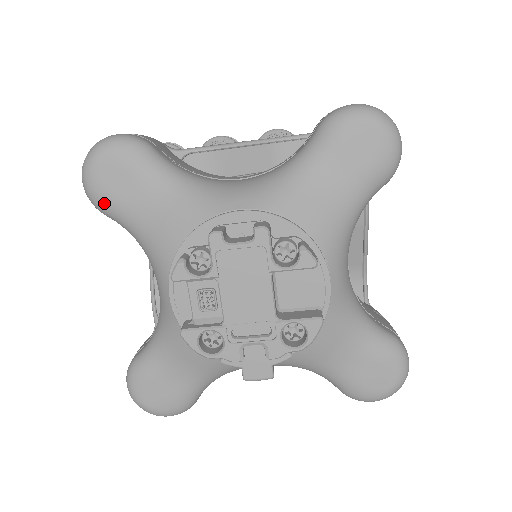
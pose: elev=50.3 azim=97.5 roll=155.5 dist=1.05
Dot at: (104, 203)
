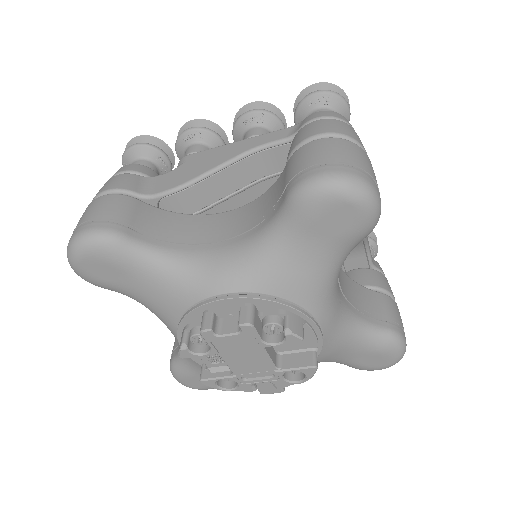
Dot at: (100, 286)
